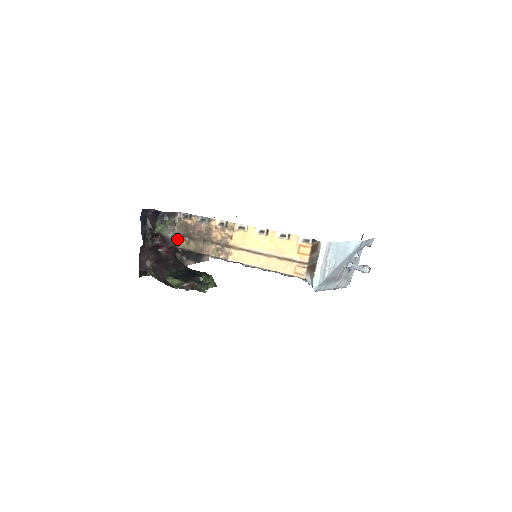
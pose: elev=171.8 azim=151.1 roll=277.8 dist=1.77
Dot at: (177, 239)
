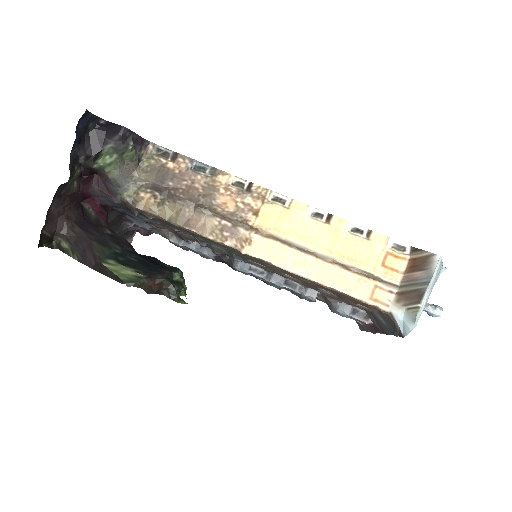
Dot at: (136, 191)
